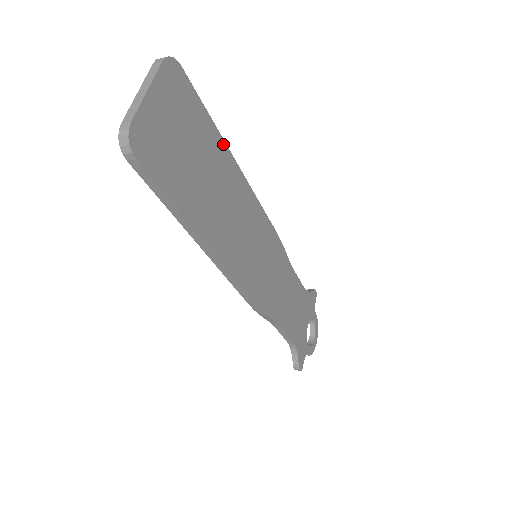
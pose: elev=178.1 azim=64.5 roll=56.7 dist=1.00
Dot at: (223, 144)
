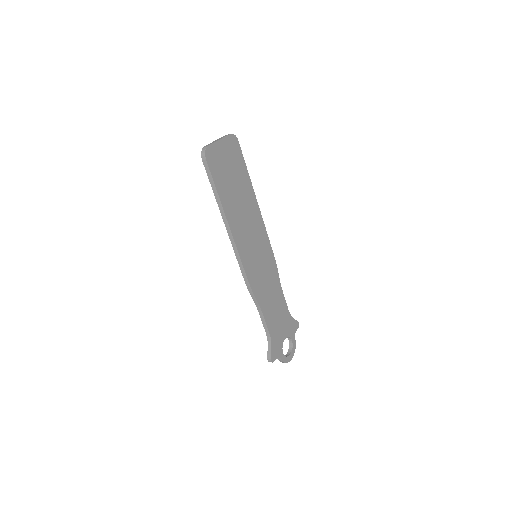
Dot at: (251, 185)
